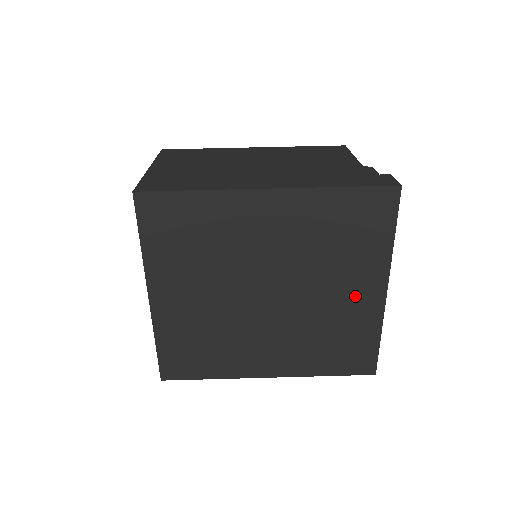
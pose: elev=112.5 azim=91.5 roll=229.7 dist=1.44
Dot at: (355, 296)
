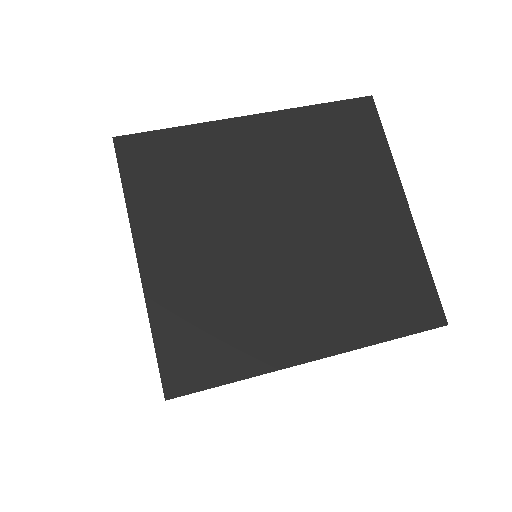
Dot at: (377, 217)
